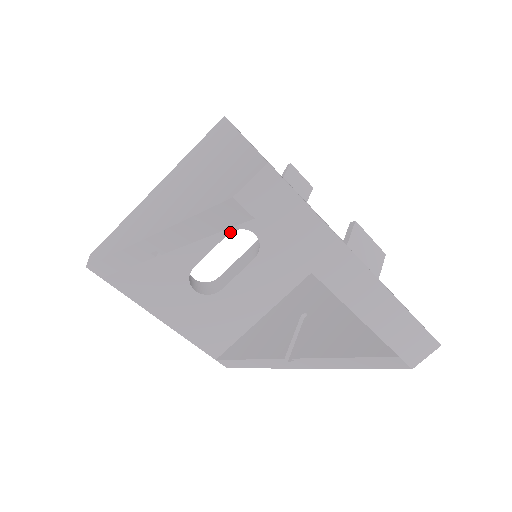
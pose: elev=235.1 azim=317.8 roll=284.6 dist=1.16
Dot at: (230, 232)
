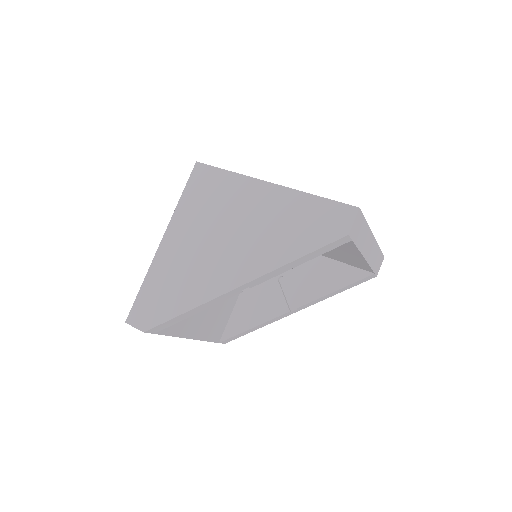
Dot at: occluded
